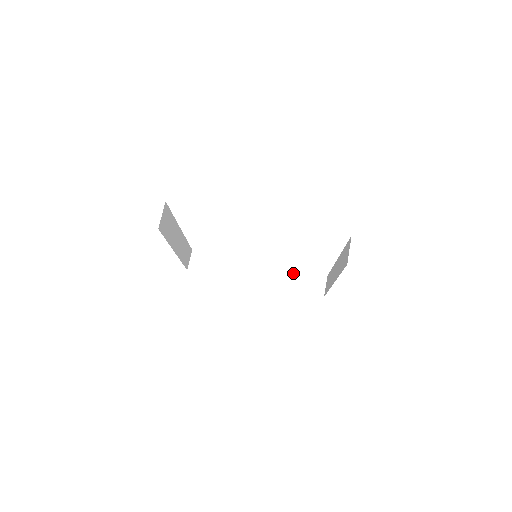
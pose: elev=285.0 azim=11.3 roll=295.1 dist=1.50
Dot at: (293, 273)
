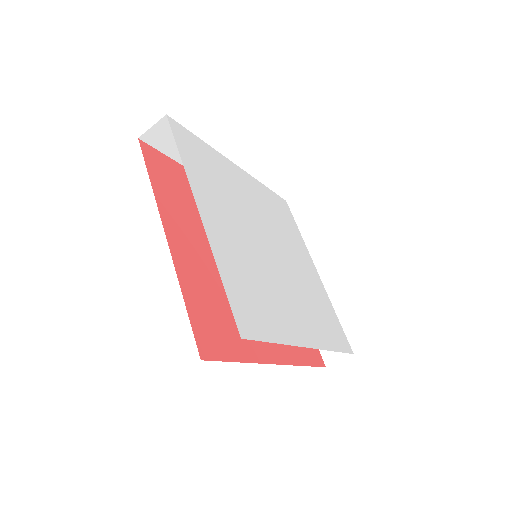
Dot at: occluded
